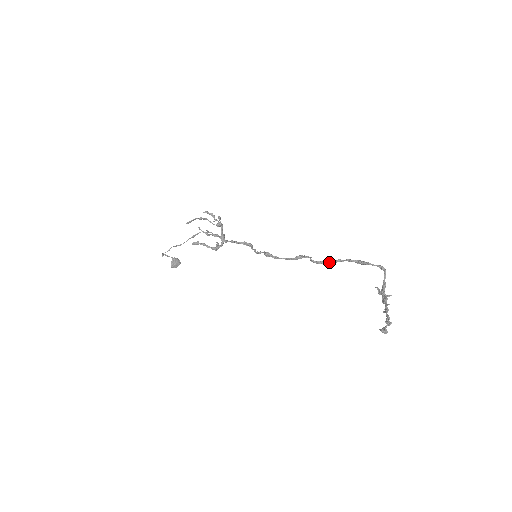
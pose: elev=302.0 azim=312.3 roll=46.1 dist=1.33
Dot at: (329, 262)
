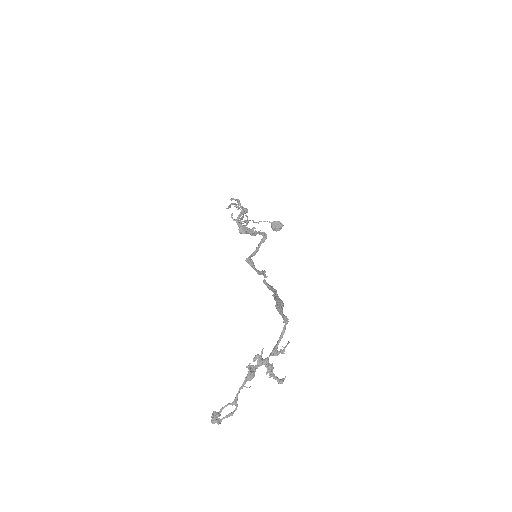
Dot at: (271, 289)
